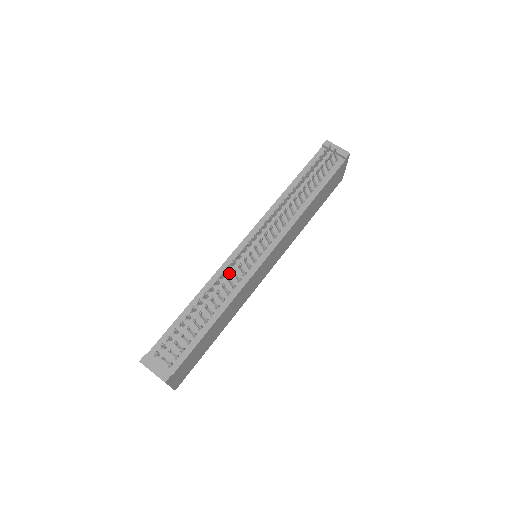
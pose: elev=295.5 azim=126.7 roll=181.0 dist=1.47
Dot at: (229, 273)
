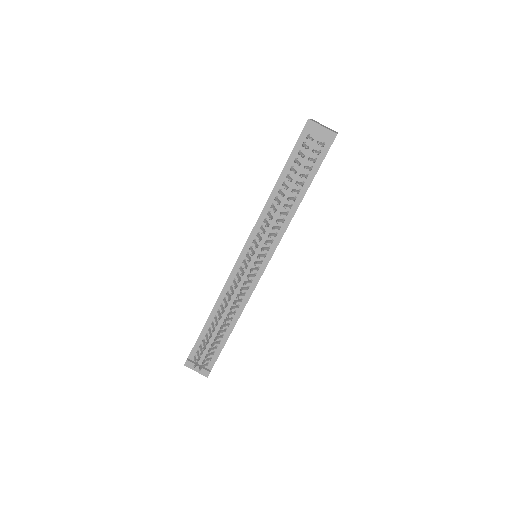
Dot at: occluded
